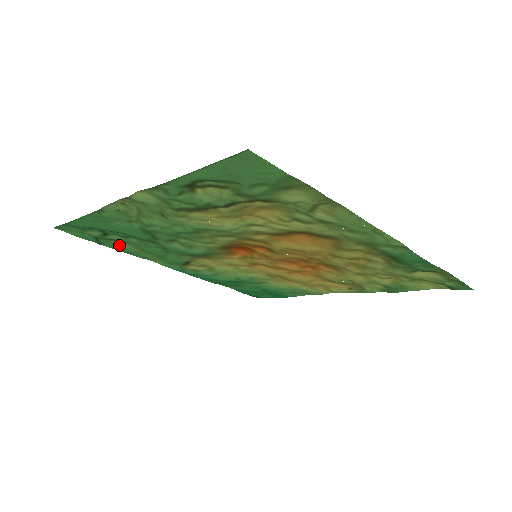
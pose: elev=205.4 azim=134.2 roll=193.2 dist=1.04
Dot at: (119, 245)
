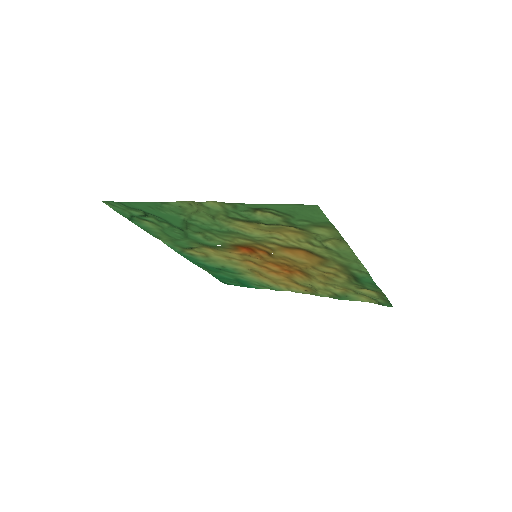
Dot at: (146, 224)
